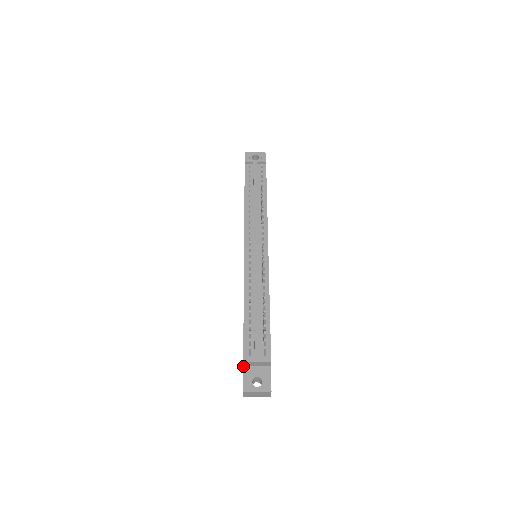
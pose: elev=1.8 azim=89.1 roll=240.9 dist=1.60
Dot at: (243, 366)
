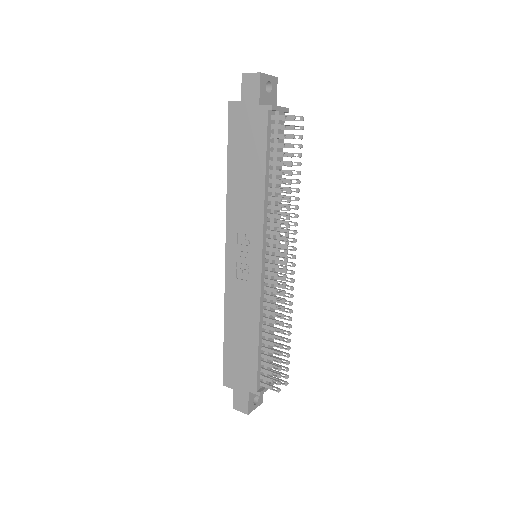
Dot at: (249, 392)
